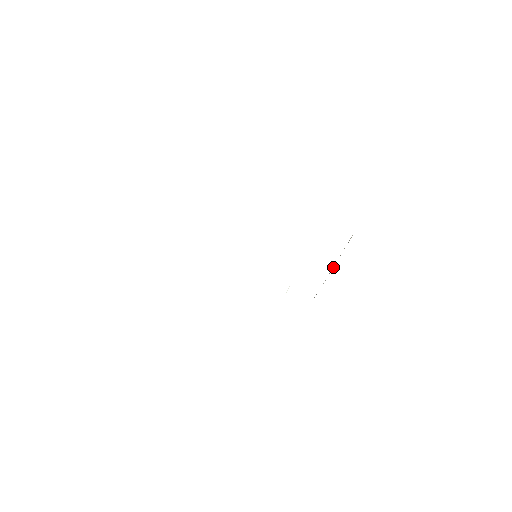
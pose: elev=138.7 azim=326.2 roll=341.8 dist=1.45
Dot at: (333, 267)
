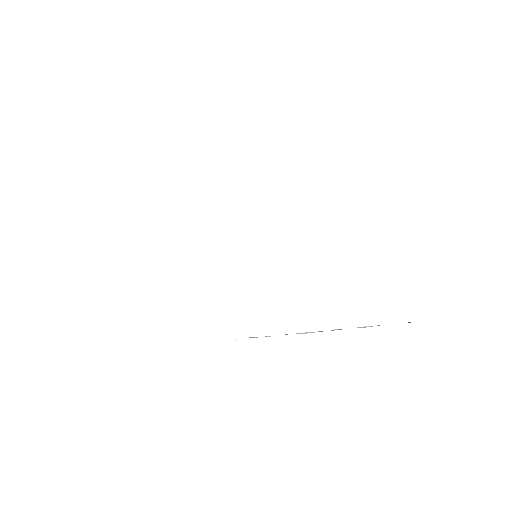
Dot at: (305, 333)
